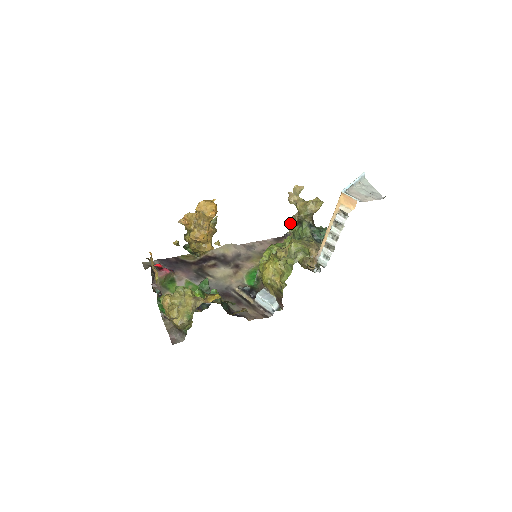
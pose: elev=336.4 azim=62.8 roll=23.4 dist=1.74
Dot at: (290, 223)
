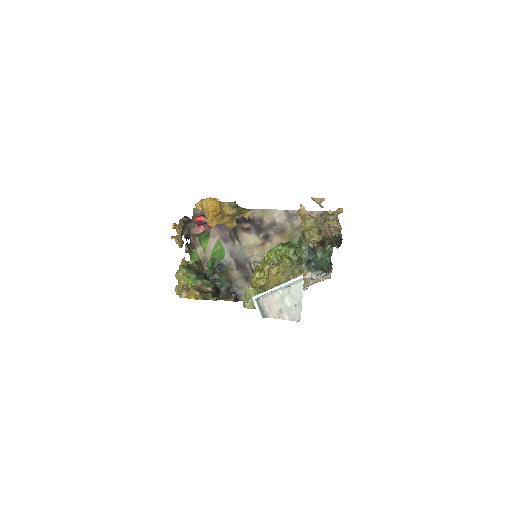
Dot at: (330, 212)
